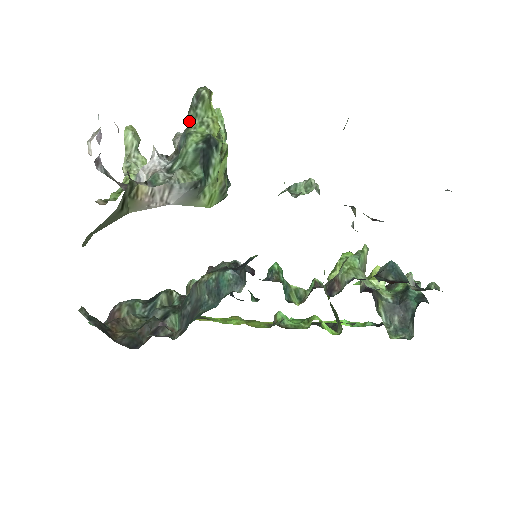
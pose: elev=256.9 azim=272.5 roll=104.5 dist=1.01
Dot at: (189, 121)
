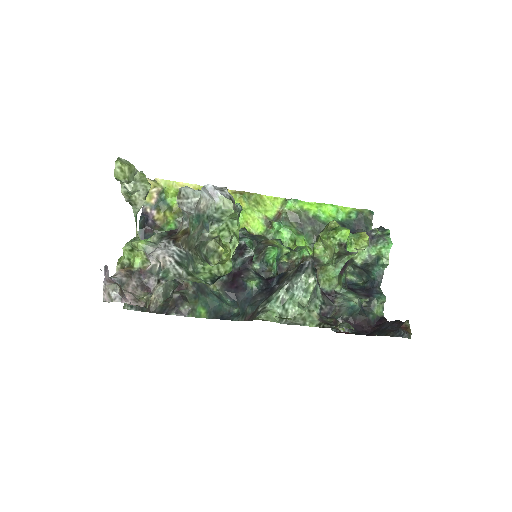
Dot at: (197, 253)
